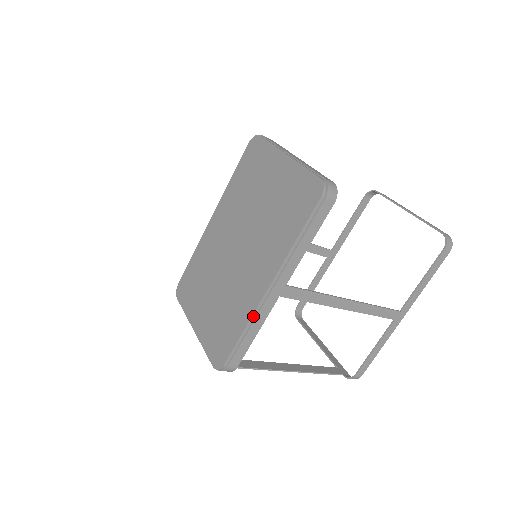
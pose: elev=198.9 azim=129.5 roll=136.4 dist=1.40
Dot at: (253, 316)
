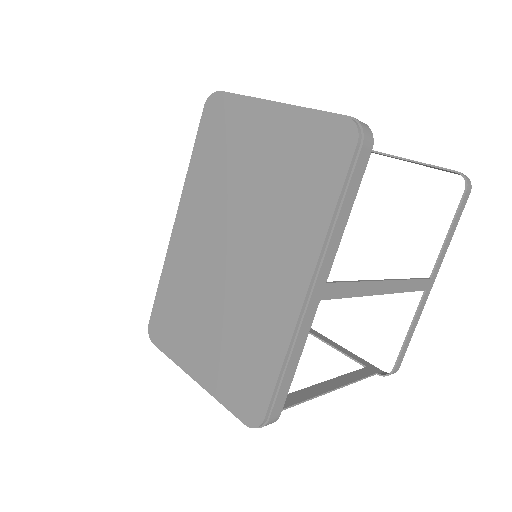
Dot at: (292, 339)
